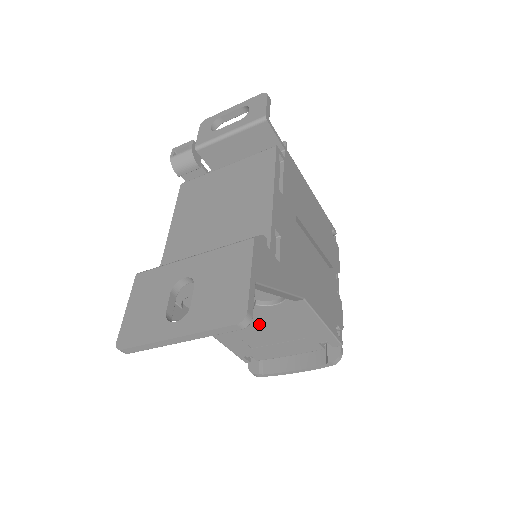
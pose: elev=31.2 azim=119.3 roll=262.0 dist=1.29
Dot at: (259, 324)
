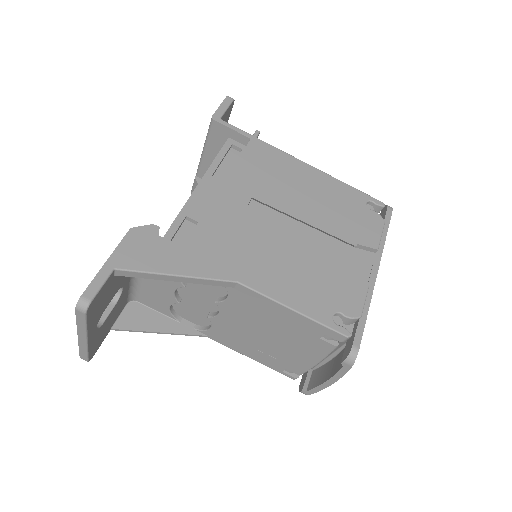
Dot at: (245, 325)
